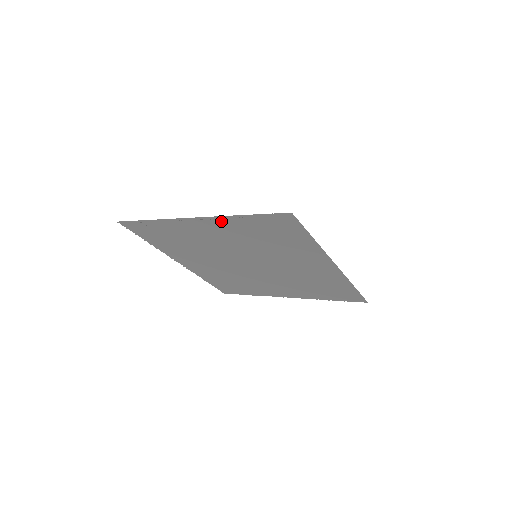
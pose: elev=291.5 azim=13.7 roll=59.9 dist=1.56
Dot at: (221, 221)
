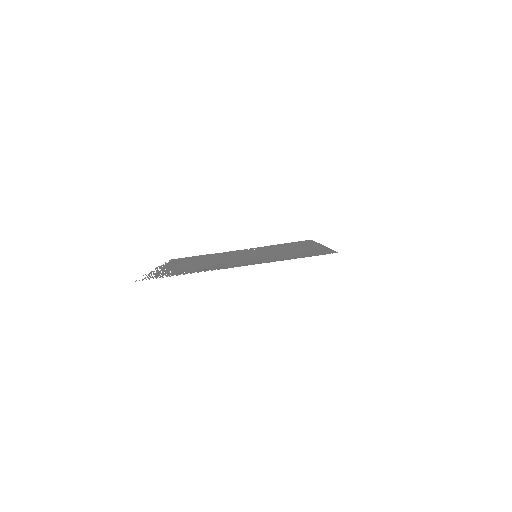
Dot at: (261, 262)
